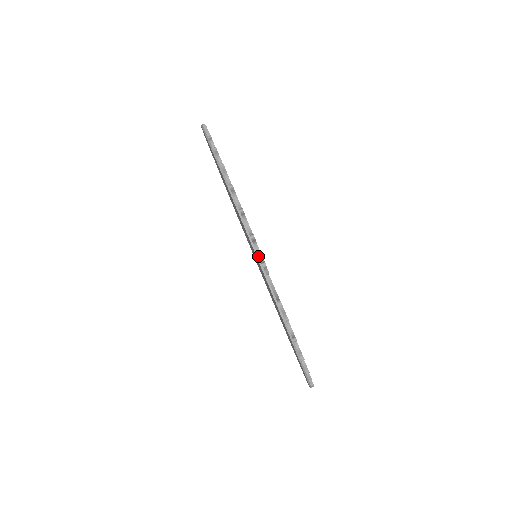
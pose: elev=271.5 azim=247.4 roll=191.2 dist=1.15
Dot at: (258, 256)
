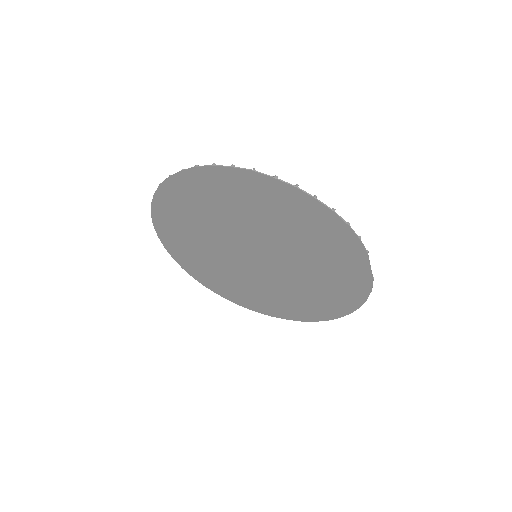
Dot at: occluded
